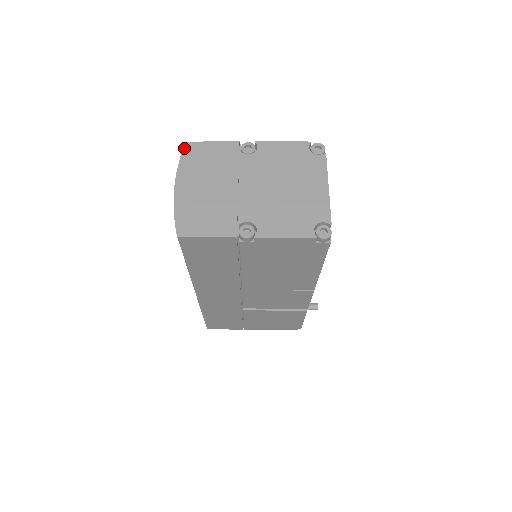
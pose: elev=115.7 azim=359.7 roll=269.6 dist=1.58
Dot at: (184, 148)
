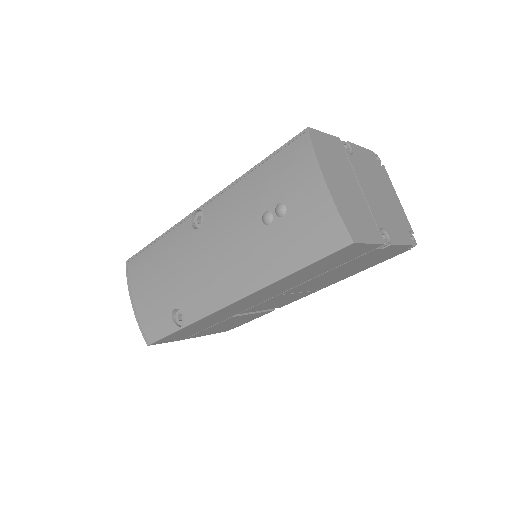
Dot at: (310, 134)
